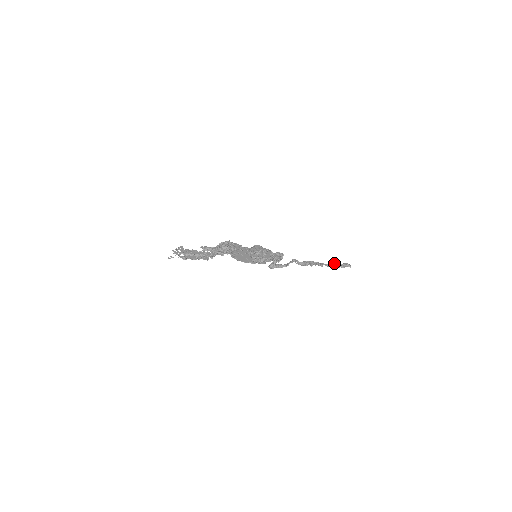
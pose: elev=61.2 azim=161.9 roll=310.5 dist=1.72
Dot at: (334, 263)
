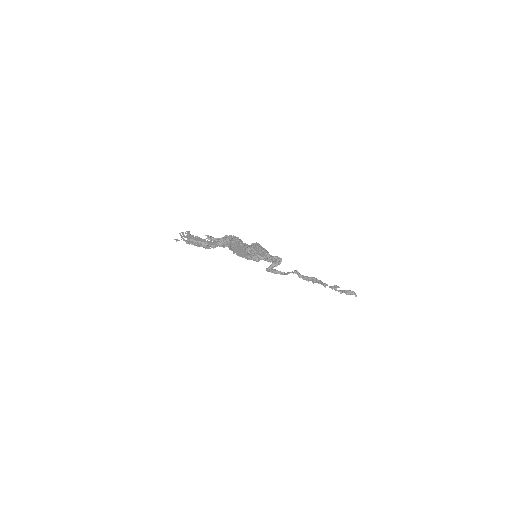
Dot at: (339, 287)
